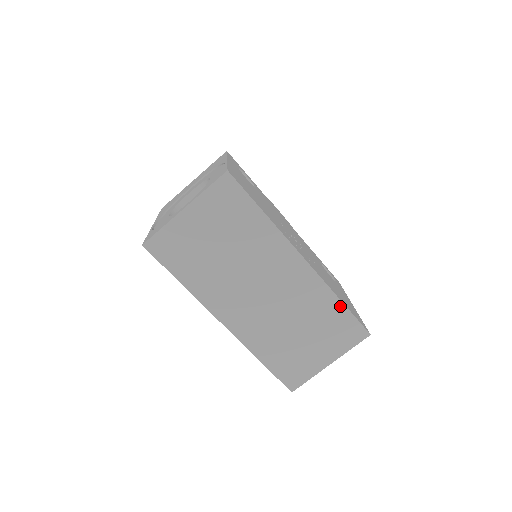
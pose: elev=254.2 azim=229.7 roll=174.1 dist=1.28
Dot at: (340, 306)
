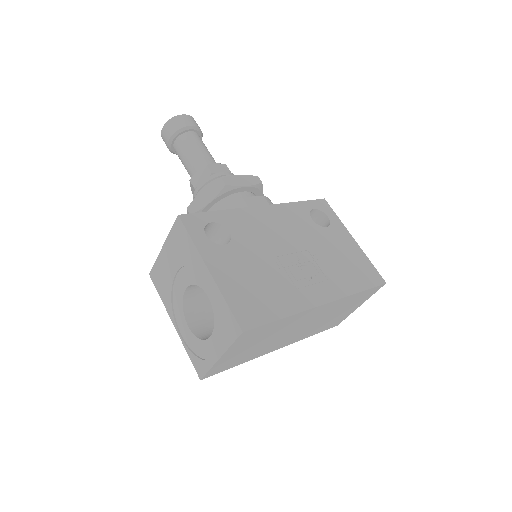
Dot at: (360, 293)
